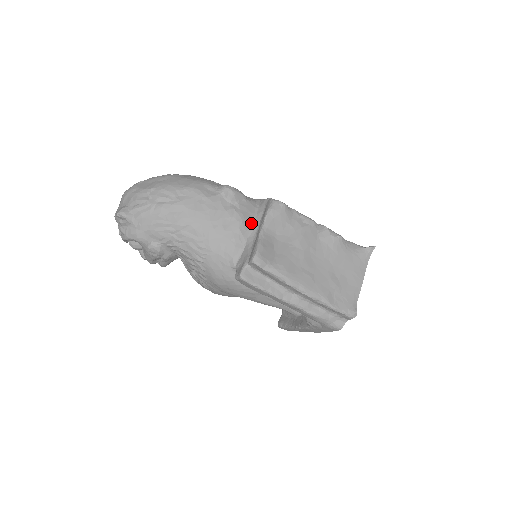
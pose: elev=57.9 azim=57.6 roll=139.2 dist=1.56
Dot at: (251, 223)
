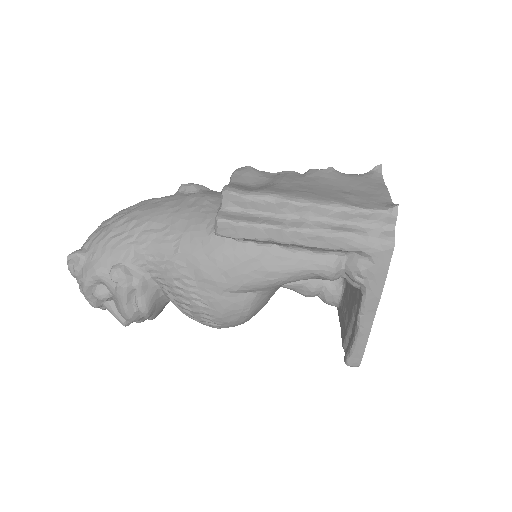
Dot at: (220, 197)
